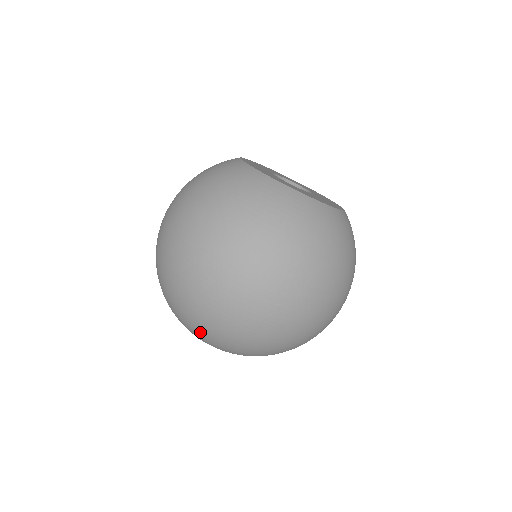
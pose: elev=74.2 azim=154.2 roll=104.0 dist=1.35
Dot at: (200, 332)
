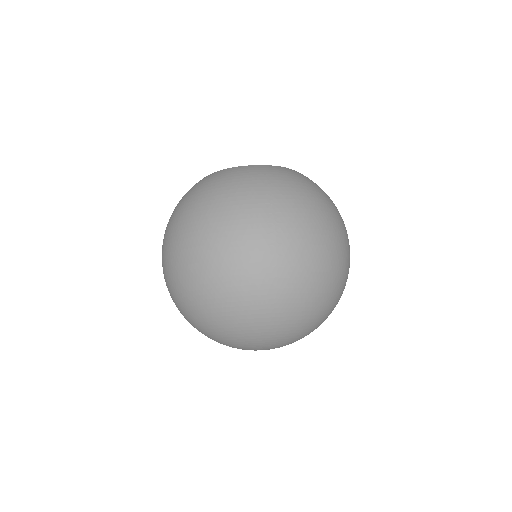
Dot at: (230, 322)
